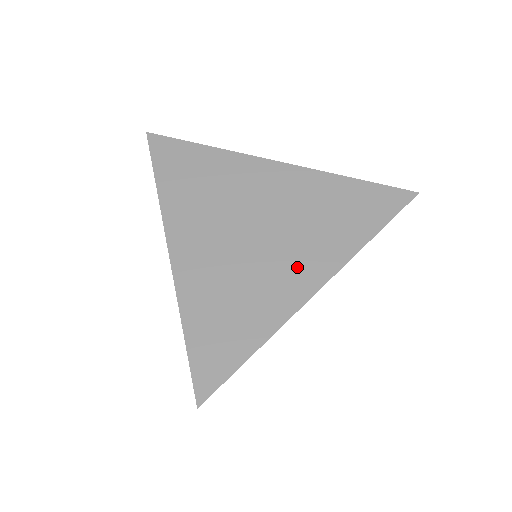
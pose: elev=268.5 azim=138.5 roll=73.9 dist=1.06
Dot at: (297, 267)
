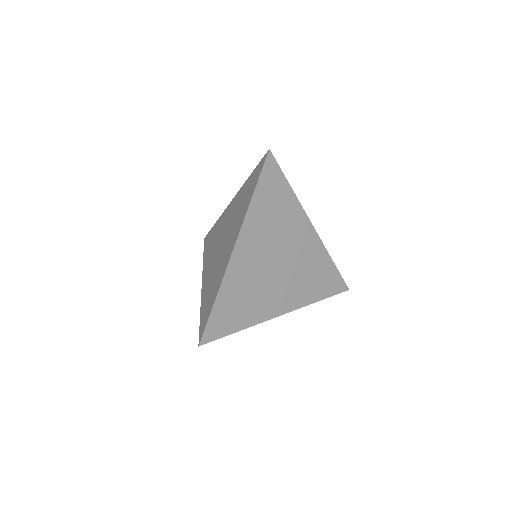
Dot at: (282, 297)
